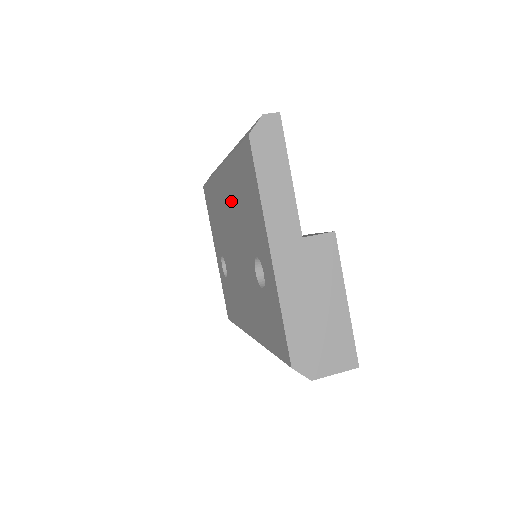
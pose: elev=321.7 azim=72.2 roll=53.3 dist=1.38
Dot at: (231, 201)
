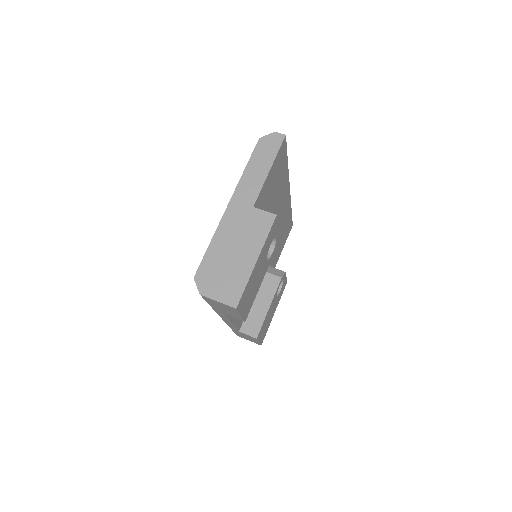
Dot at: occluded
